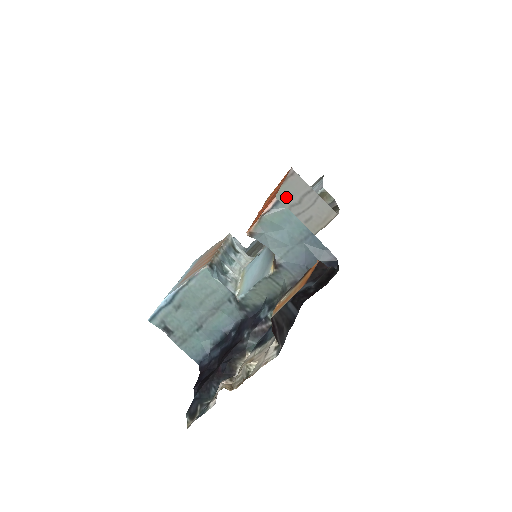
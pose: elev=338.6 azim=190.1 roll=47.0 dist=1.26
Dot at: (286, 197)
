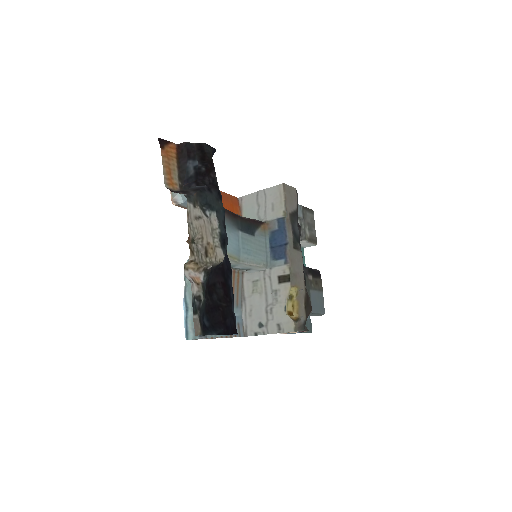
Dot at: (251, 214)
